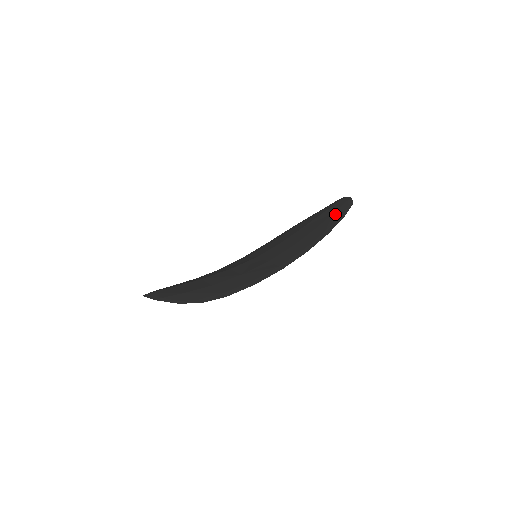
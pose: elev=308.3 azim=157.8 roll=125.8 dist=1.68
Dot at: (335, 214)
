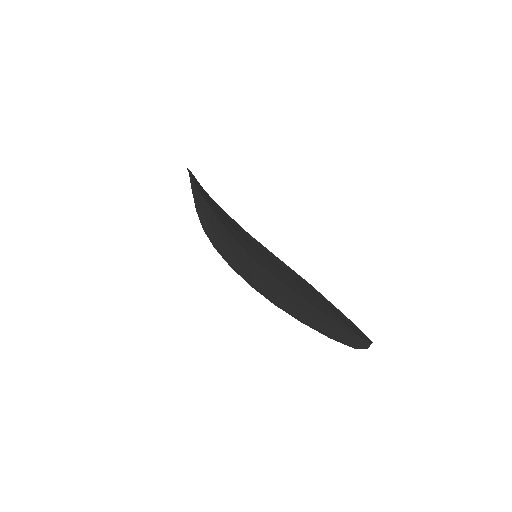
Dot at: occluded
